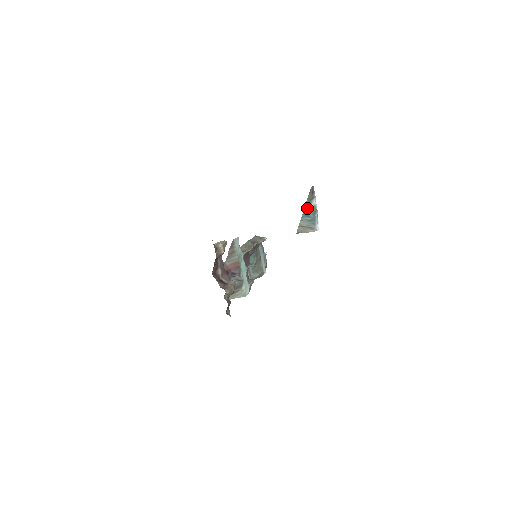
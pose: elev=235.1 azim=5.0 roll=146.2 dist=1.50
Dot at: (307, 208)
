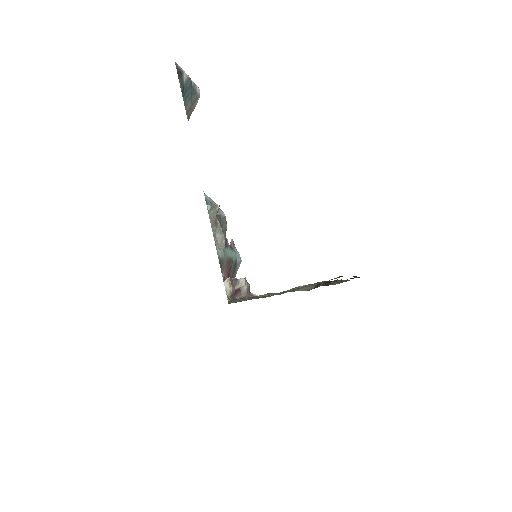
Dot at: (183, 90)
